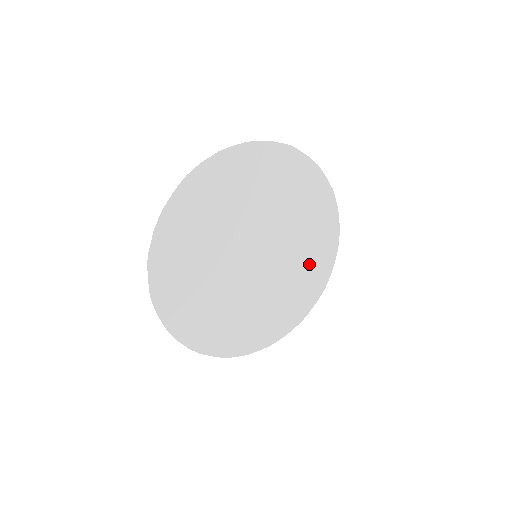
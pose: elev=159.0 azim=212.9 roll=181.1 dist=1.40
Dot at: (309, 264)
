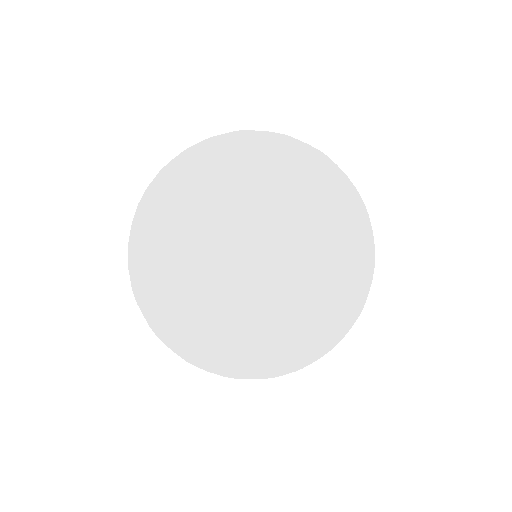
Dot at: (334, 243)
